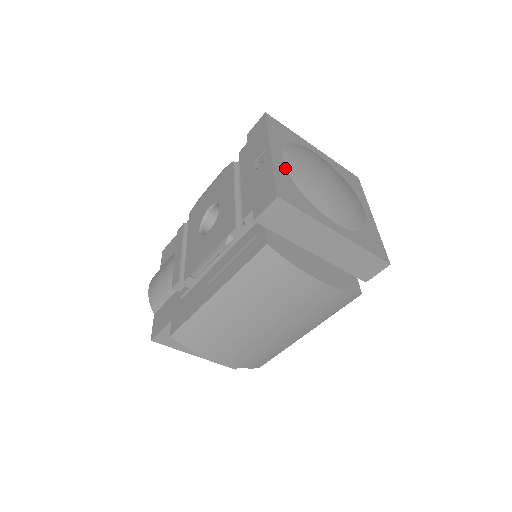
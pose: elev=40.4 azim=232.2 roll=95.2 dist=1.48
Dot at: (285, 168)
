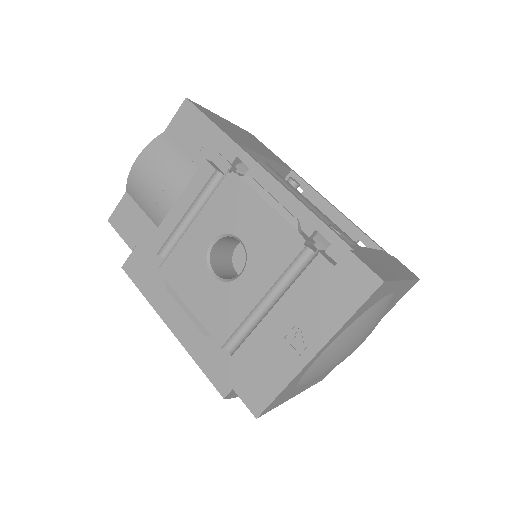
Dot at: (309, 367)
